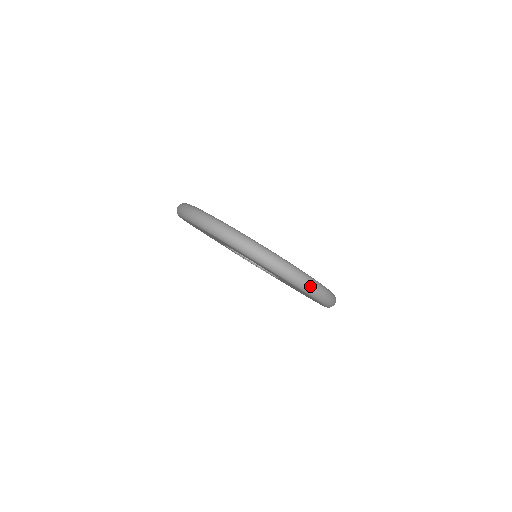
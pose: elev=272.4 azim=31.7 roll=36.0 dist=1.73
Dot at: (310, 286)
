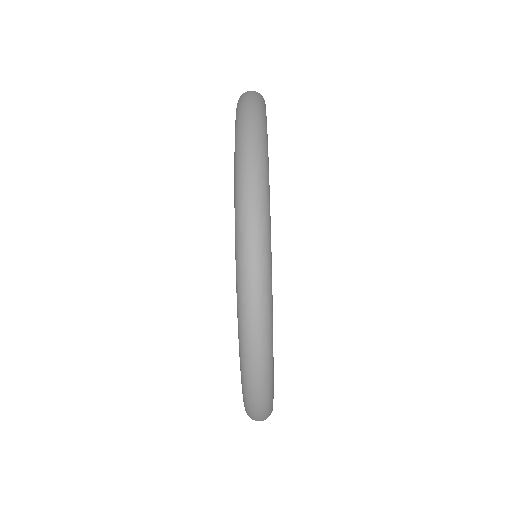
Dot at: (255, 329)
